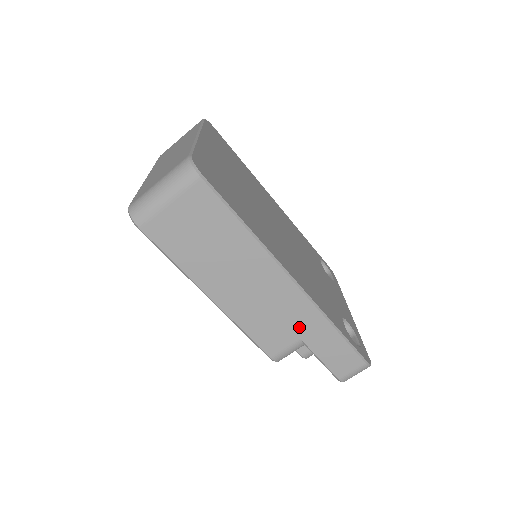
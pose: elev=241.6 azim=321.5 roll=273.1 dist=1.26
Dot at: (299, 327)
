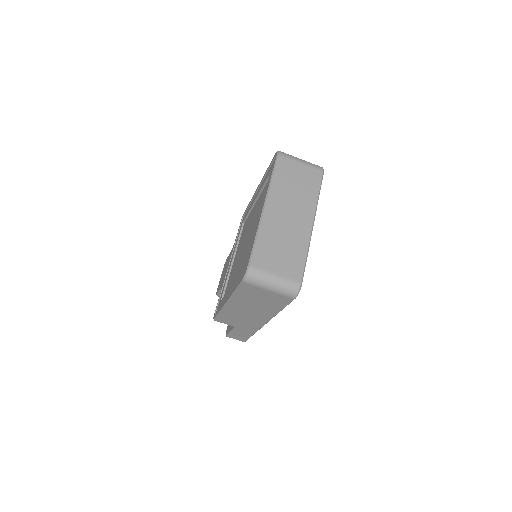
Dot at: (242, 326)
